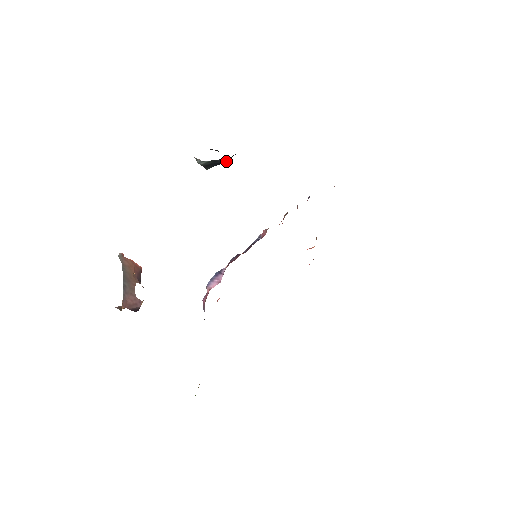
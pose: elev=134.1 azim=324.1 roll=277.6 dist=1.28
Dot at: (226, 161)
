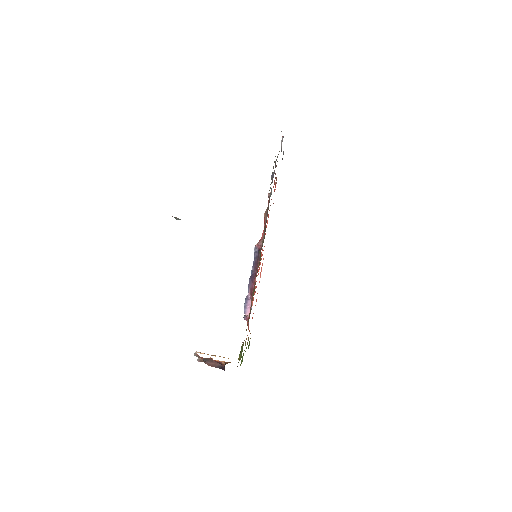
Dot at: occluded
